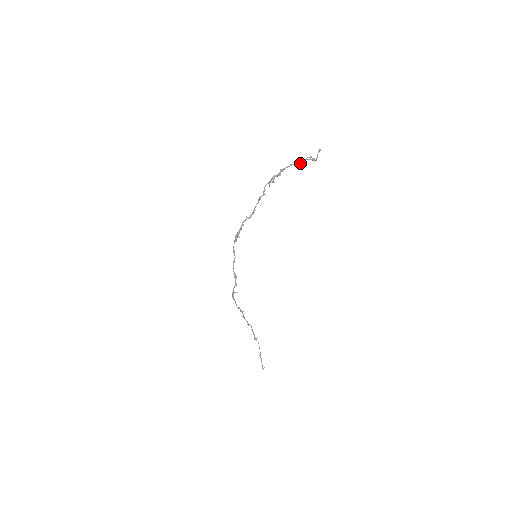
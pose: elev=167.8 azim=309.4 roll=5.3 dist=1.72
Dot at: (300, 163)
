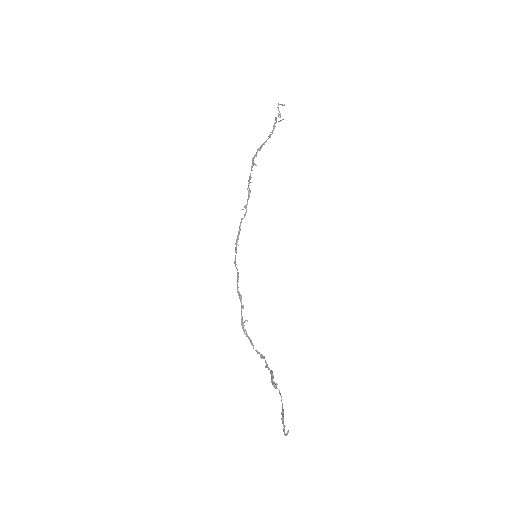
Dot at: (272, 131)
